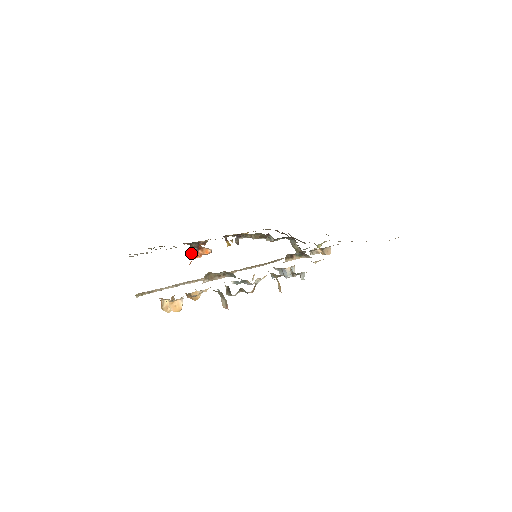
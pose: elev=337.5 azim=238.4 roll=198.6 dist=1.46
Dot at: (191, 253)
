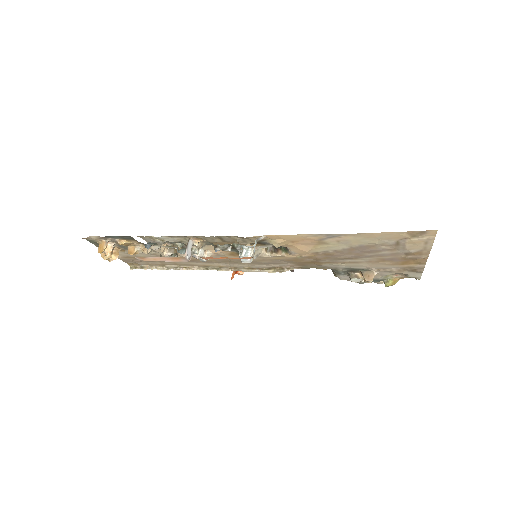
Dot at: occluded
